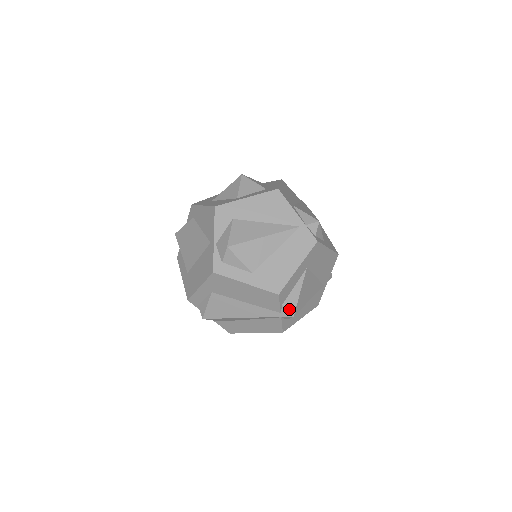
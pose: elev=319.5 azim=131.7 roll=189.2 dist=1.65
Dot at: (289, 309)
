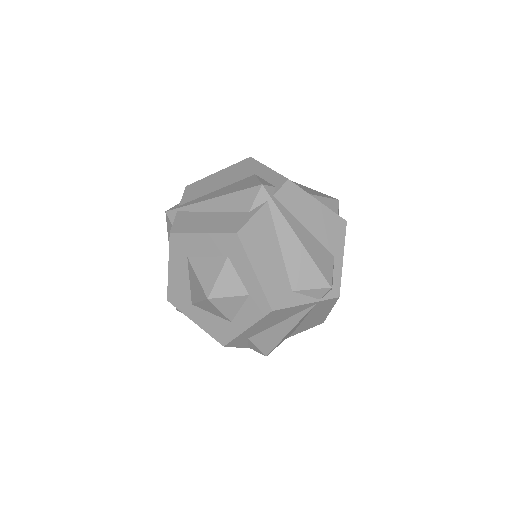
Dot at: occluded
